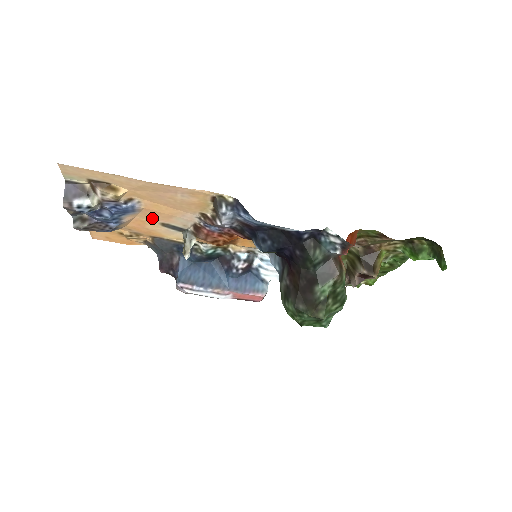
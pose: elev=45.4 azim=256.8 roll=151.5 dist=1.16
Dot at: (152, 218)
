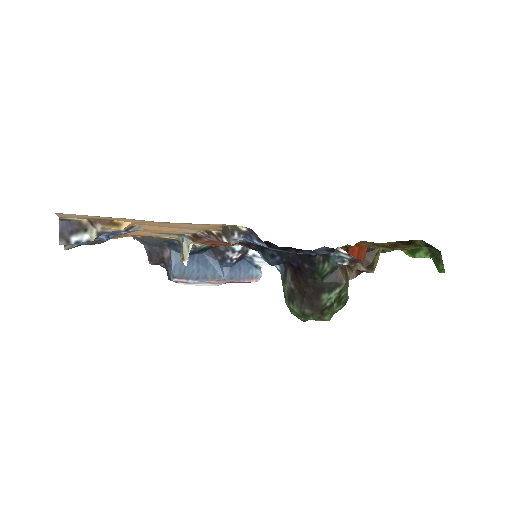
Dot at: (149, 231)
